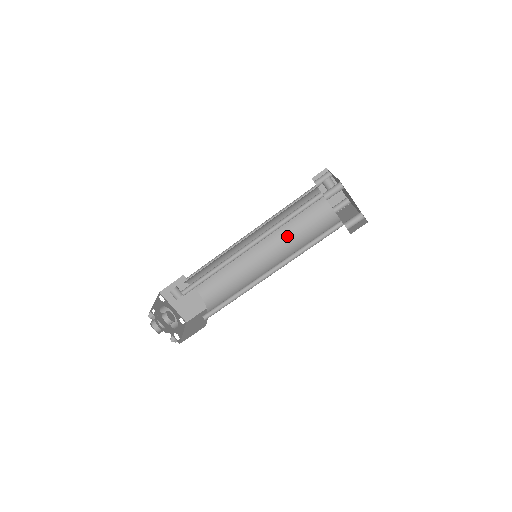
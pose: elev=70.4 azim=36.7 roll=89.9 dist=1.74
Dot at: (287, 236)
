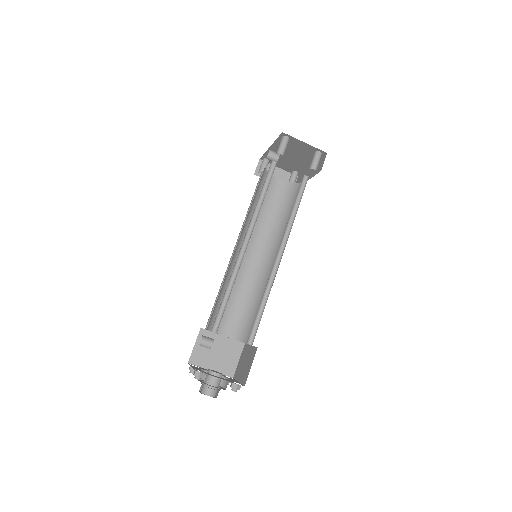
Dot at: (268, 229)
